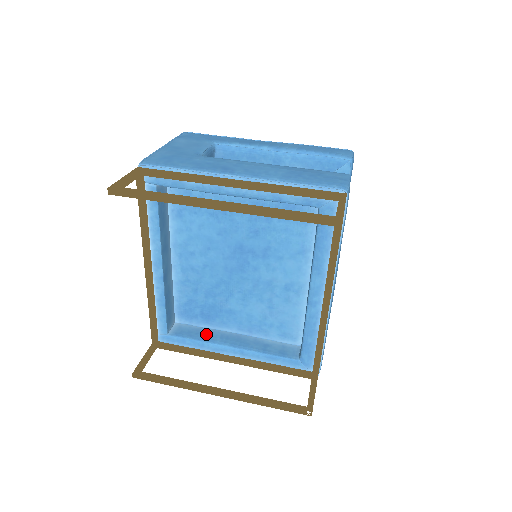
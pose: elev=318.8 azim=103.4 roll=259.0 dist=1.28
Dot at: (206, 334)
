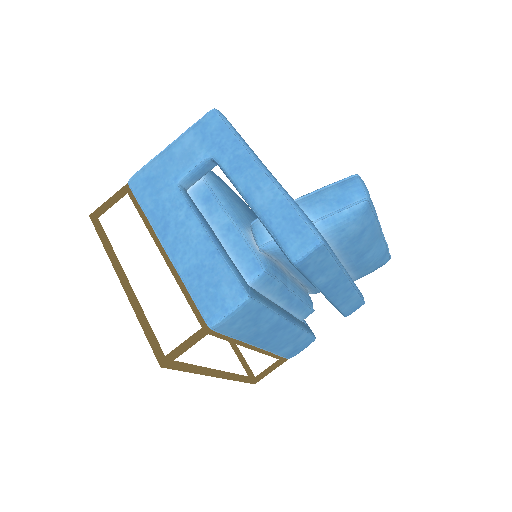
Dot at: occluded
